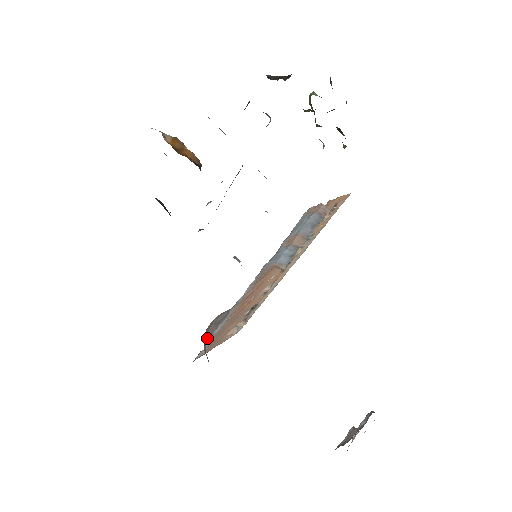
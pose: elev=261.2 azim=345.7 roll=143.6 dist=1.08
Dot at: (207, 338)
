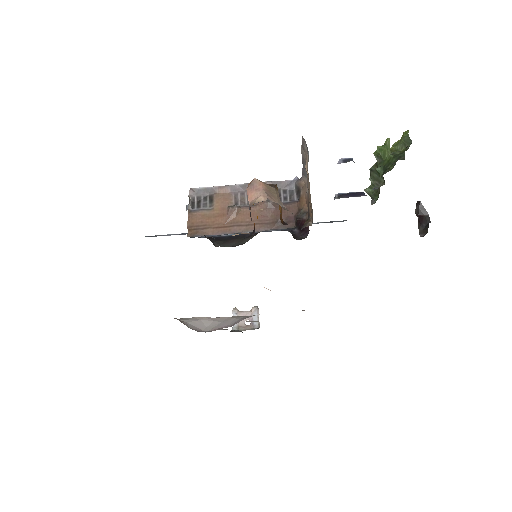
Dot at: occluded
